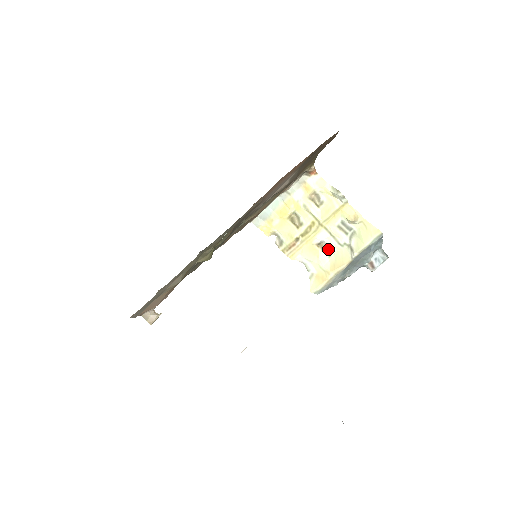
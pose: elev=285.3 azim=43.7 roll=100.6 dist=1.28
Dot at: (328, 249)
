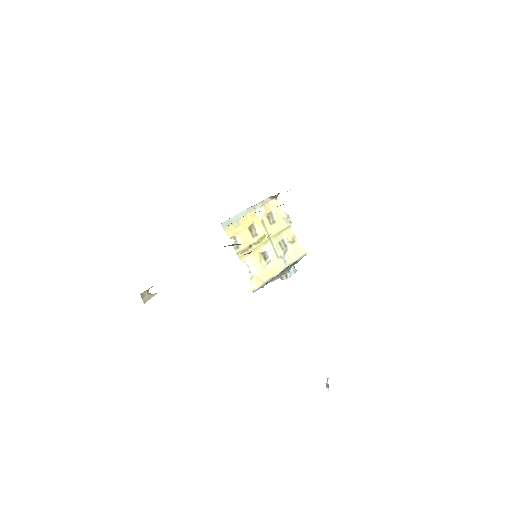
Dot at: (268, 258)
